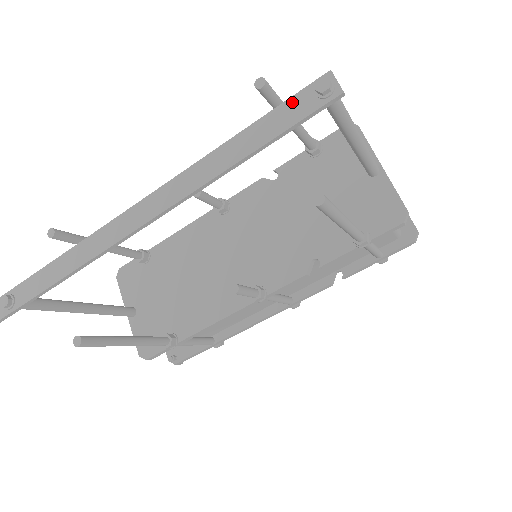
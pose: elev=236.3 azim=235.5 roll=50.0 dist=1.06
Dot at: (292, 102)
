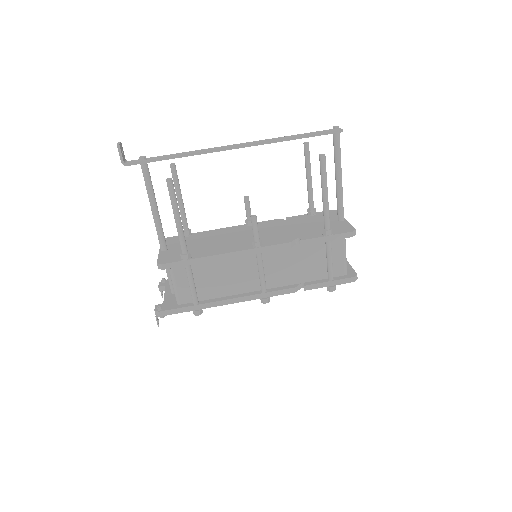
Dot at: (322, 131)
